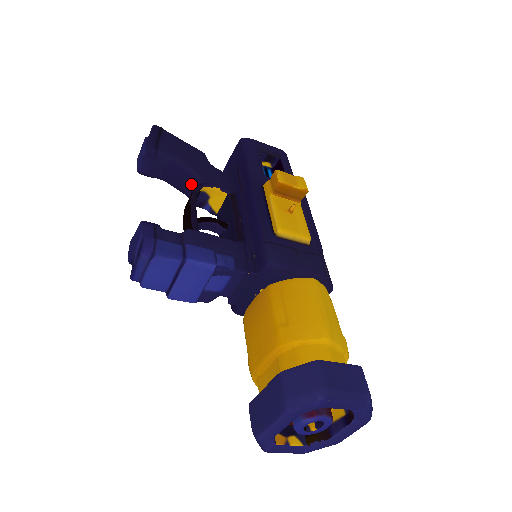
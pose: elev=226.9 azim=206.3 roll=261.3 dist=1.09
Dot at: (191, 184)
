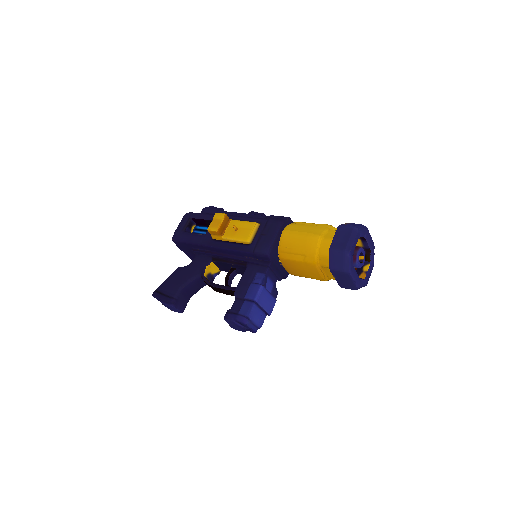
Dot at: (199, 282)
